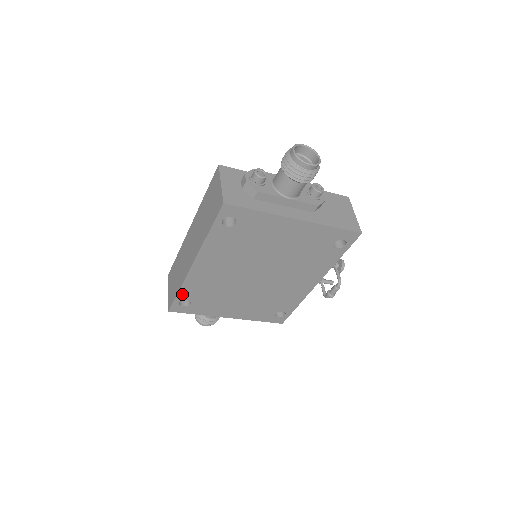
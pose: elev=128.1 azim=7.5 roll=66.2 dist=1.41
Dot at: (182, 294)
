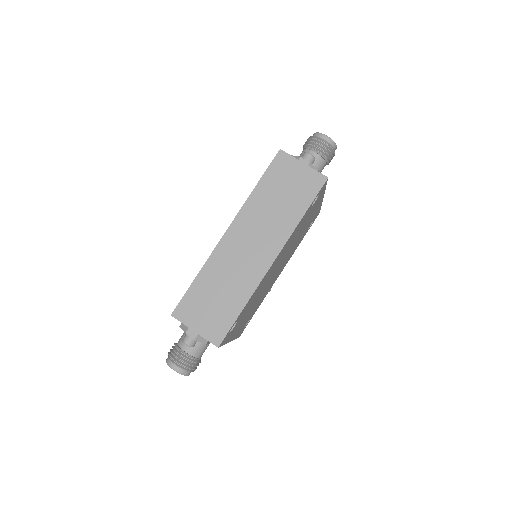
Dot at: (242, 312)
